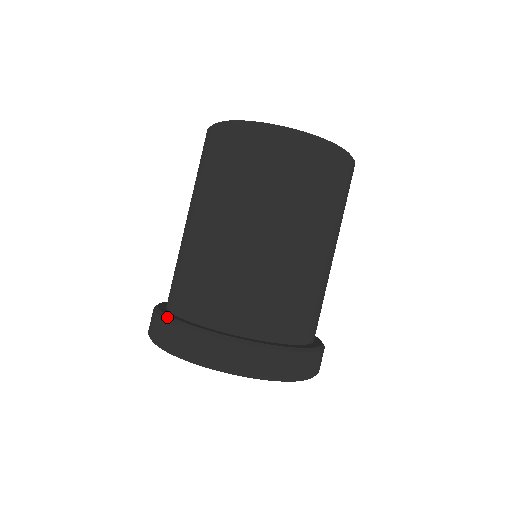
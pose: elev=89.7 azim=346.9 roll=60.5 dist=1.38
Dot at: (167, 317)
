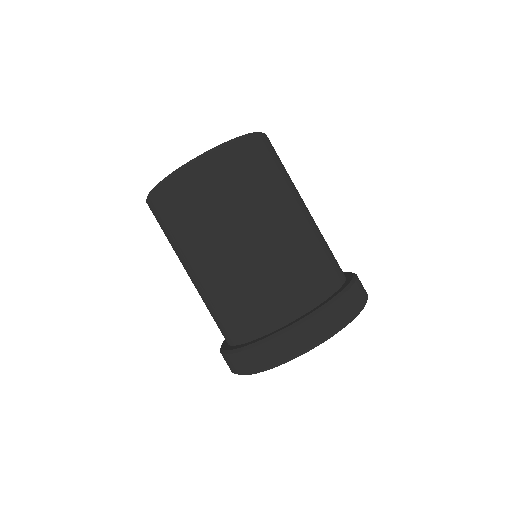
Dot at: (257, 343)
